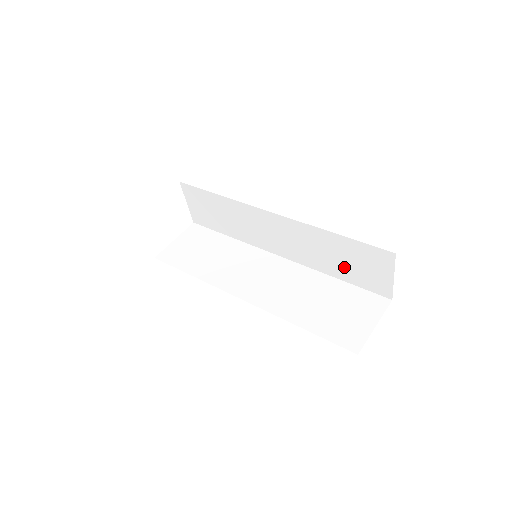
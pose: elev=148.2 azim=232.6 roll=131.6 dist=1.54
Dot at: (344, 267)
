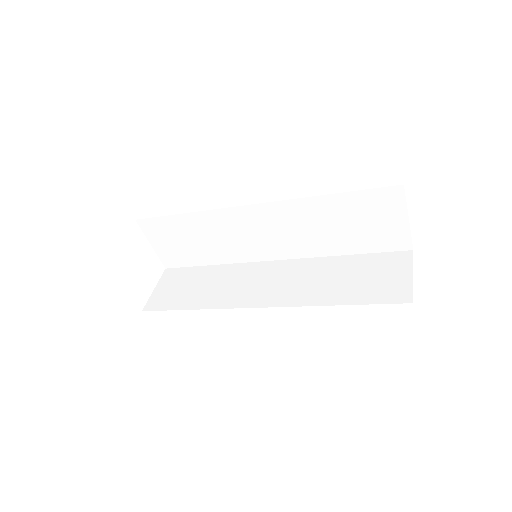
Dot at: (351, 287)
